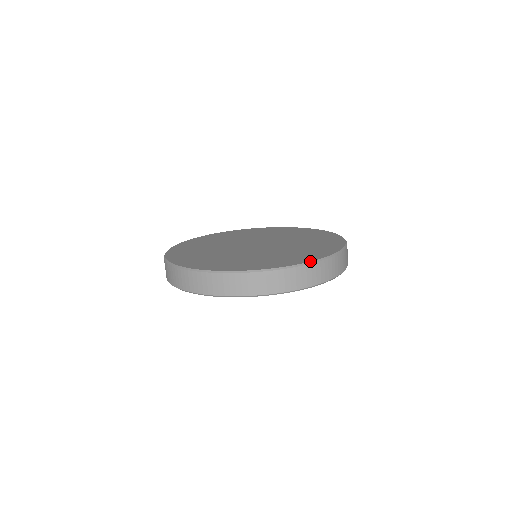
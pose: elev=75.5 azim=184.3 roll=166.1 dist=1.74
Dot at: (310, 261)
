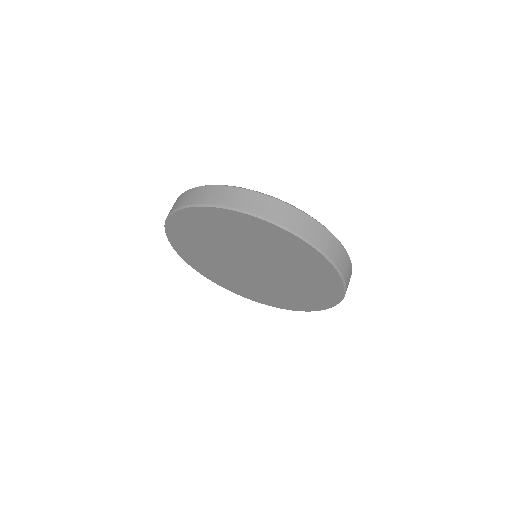
Dot at: (237, 187)
